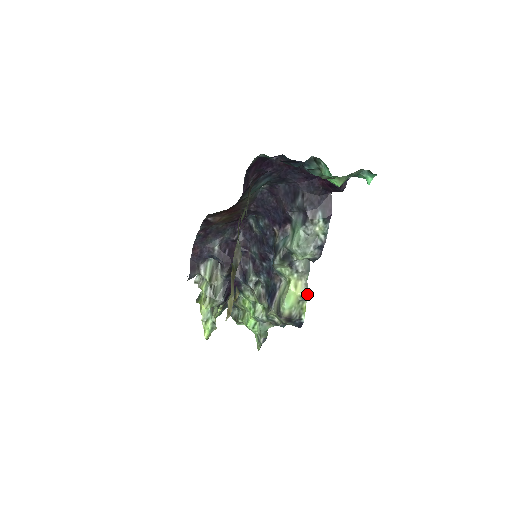
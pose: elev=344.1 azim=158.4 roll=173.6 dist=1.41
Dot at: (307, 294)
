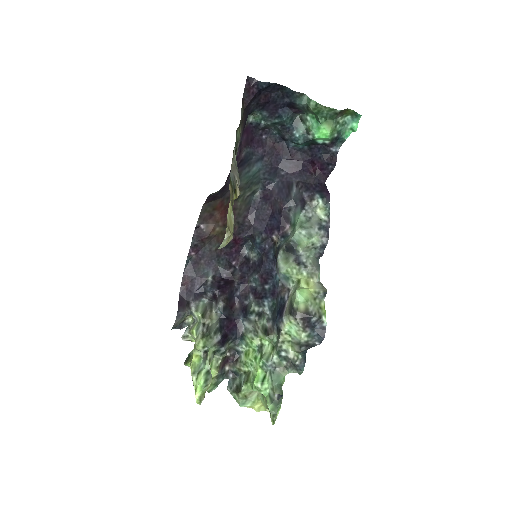
Dot at: (323, 288)
